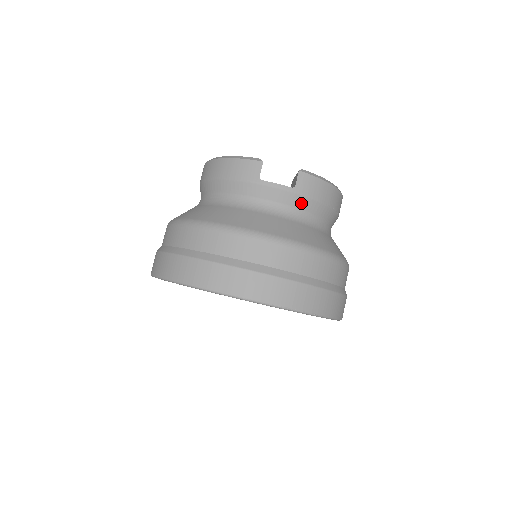
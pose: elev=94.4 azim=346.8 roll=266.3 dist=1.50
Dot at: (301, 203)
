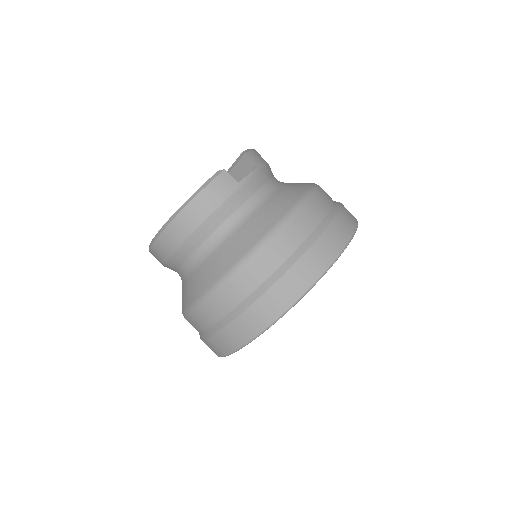
Dot at: (267, 174)
